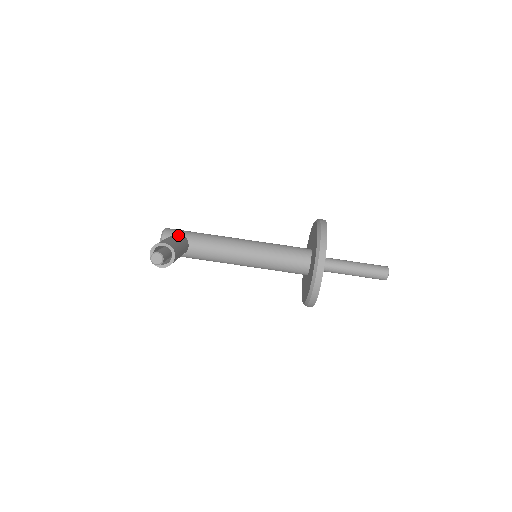
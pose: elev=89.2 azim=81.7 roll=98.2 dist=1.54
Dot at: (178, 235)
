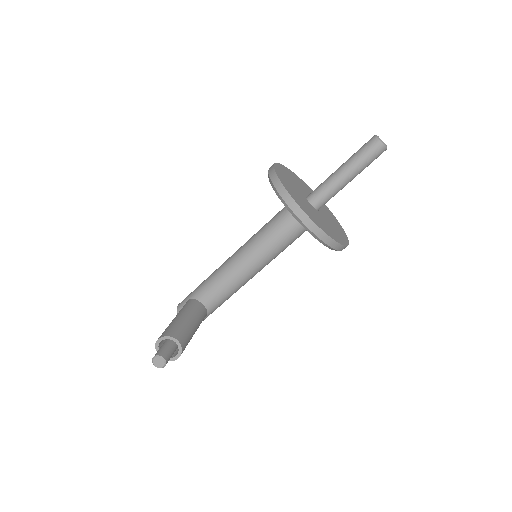
Dot at: (184, 306)
